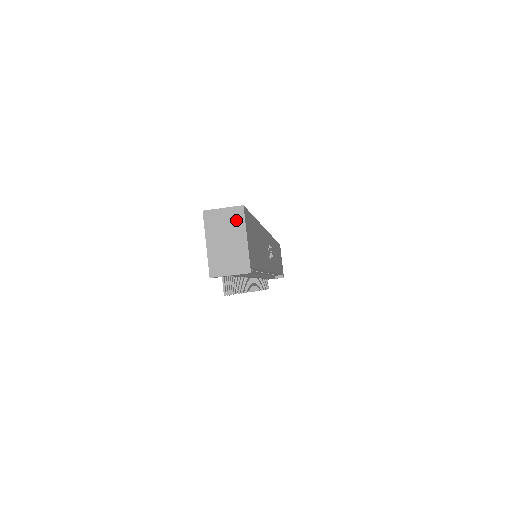
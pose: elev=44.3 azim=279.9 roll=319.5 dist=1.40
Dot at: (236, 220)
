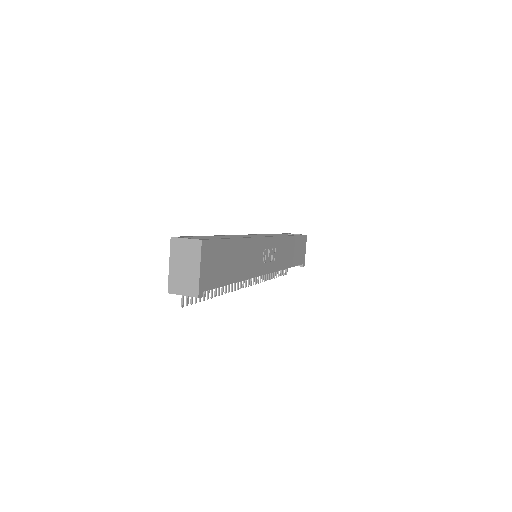
Dot at: (194, 251)
